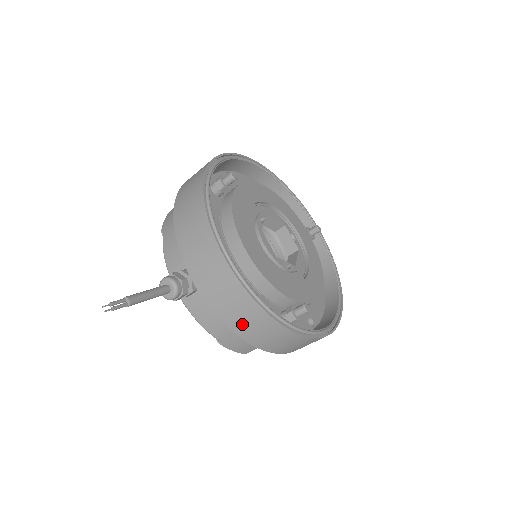
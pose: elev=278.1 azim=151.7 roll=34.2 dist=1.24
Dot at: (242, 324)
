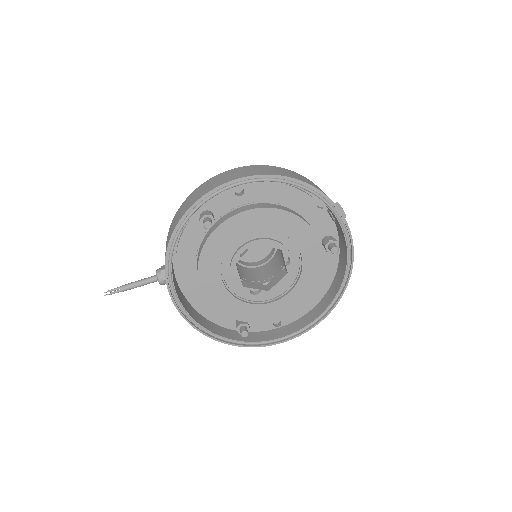
Dot at: occluded
